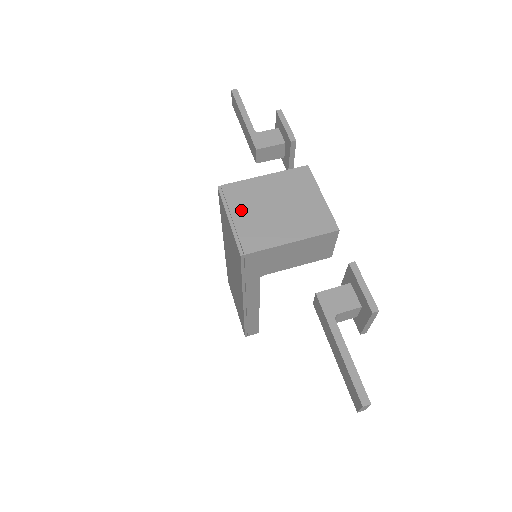
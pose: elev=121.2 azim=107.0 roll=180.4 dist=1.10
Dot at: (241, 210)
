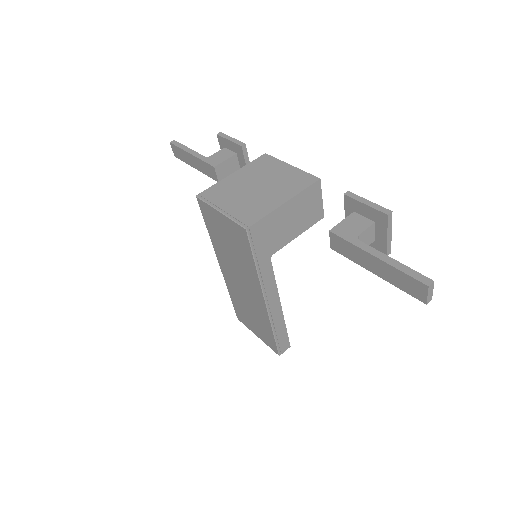
Dot at: (227, 201)
